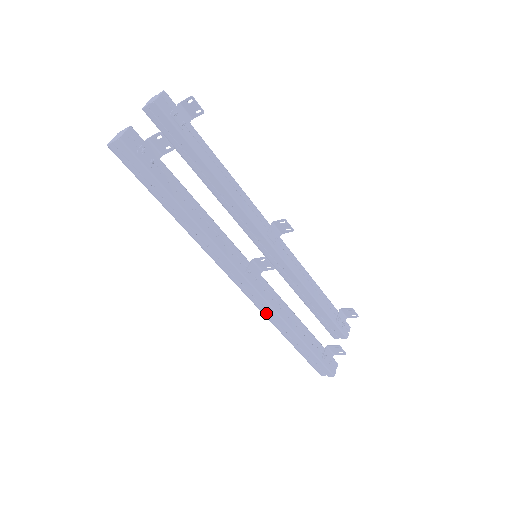
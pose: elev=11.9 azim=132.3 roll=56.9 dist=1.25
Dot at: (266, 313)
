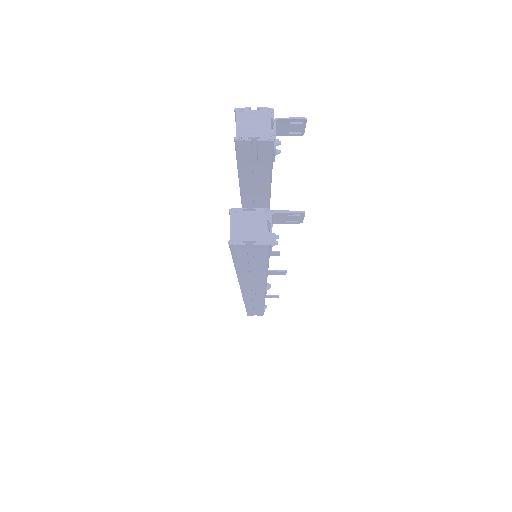
Dot at: (250, 304)
